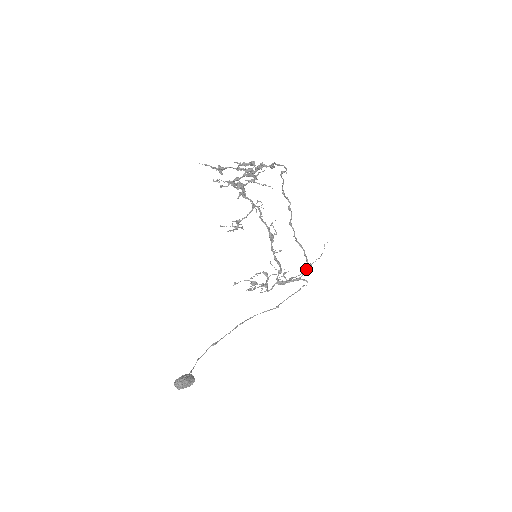
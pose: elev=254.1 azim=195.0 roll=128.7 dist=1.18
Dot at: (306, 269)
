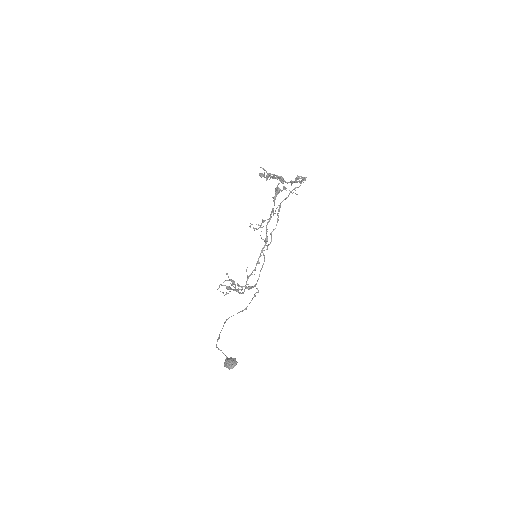
Dot at: occluded
